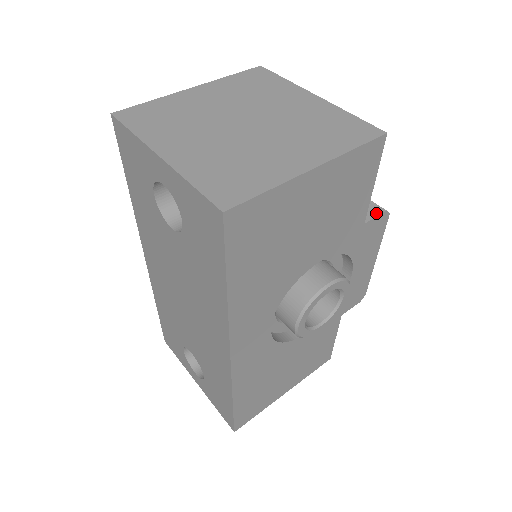
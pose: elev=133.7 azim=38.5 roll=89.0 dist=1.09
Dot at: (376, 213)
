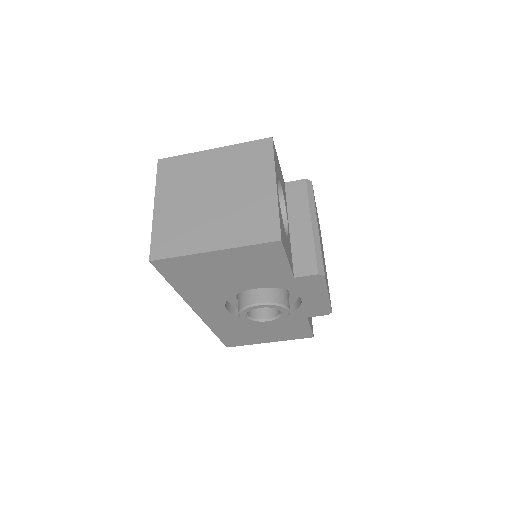
Dot at: (309, 273)
